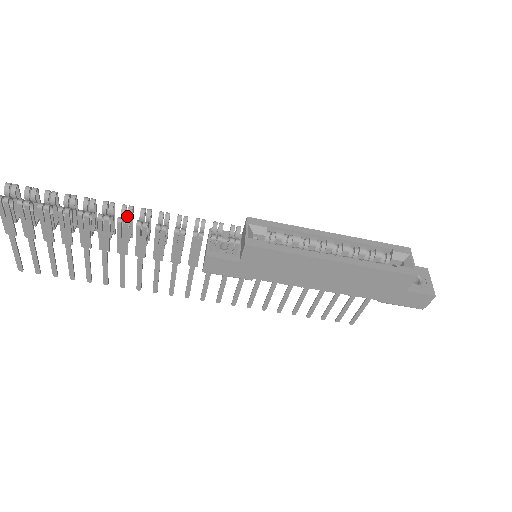
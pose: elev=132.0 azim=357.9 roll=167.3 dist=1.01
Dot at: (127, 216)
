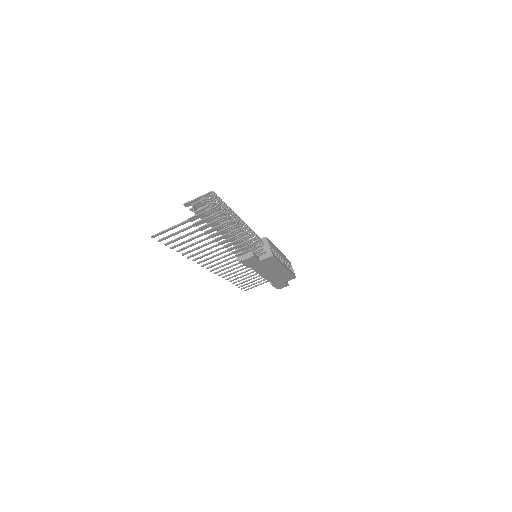
Dot at: occluded
